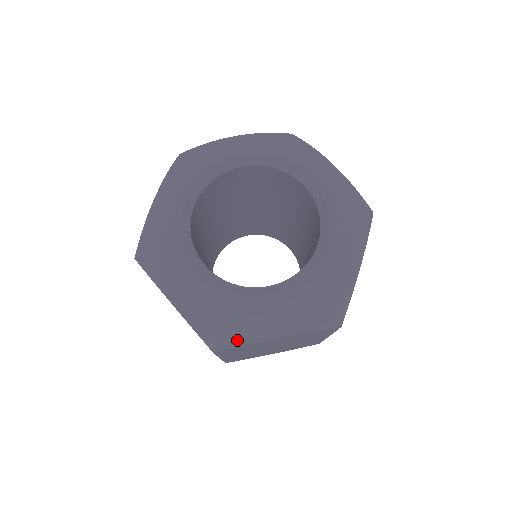
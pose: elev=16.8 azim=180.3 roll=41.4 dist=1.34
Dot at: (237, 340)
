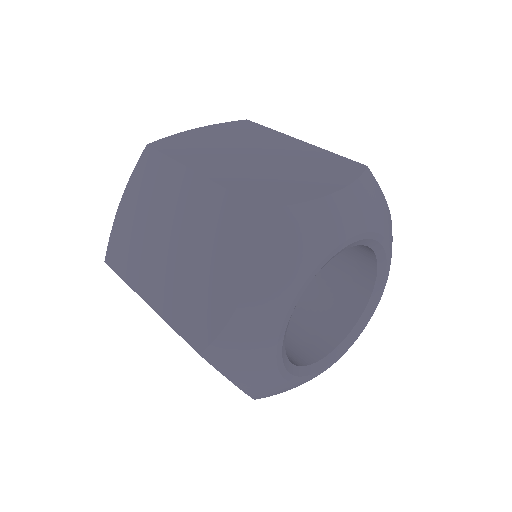
Dot at: occluded
